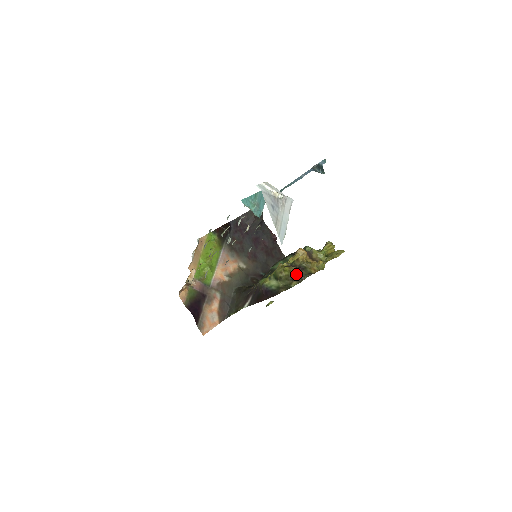
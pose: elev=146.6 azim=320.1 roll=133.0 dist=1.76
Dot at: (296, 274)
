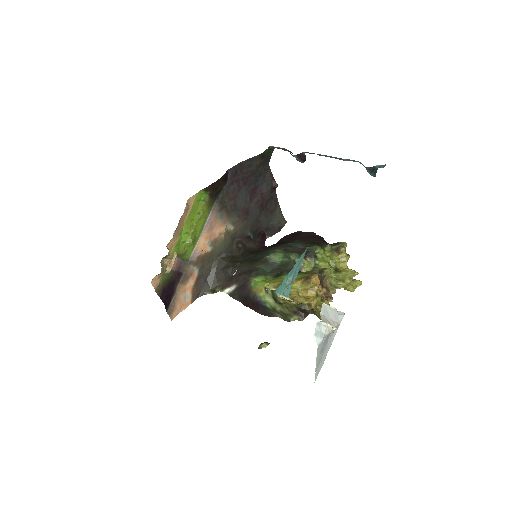
Dot at: (301, 310)
